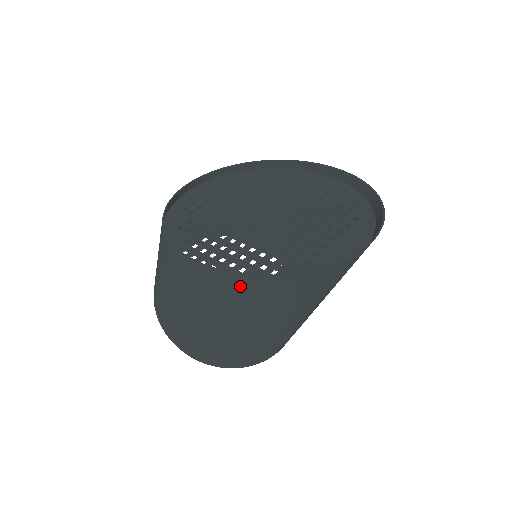
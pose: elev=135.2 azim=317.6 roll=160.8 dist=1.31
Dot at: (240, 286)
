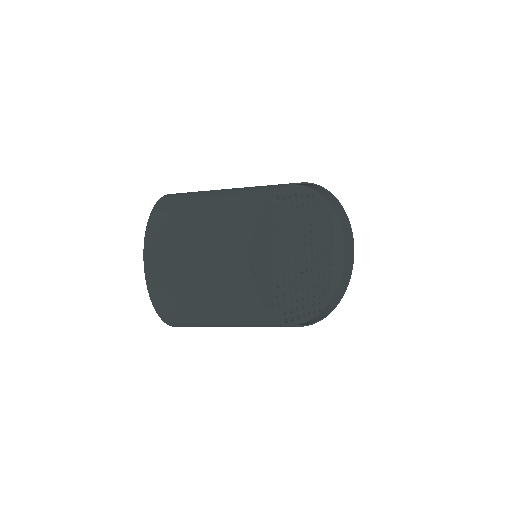
Dot at: (321, 309)
